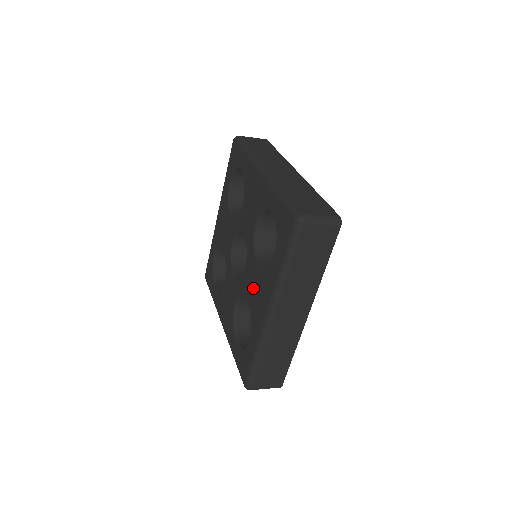
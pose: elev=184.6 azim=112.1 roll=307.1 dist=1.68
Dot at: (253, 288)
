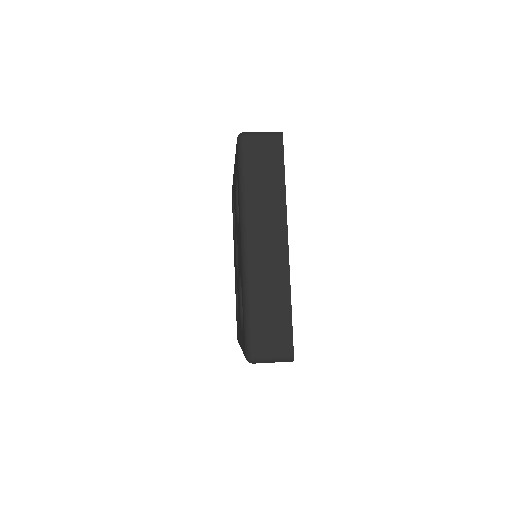
Dot at: occluded
